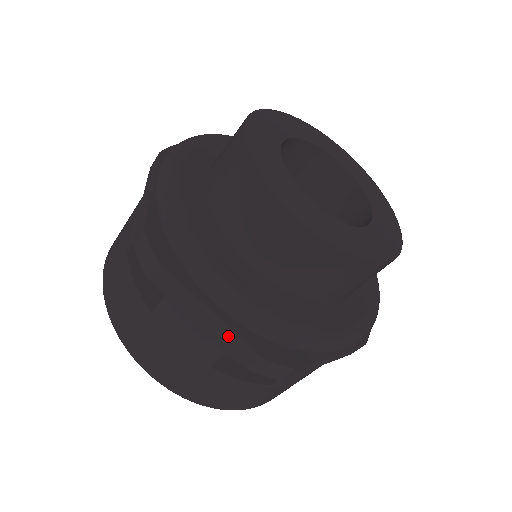
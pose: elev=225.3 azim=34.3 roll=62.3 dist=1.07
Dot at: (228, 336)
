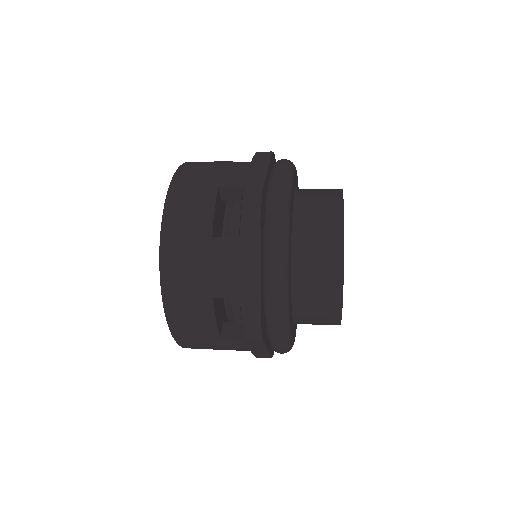
Dot at: occluded
